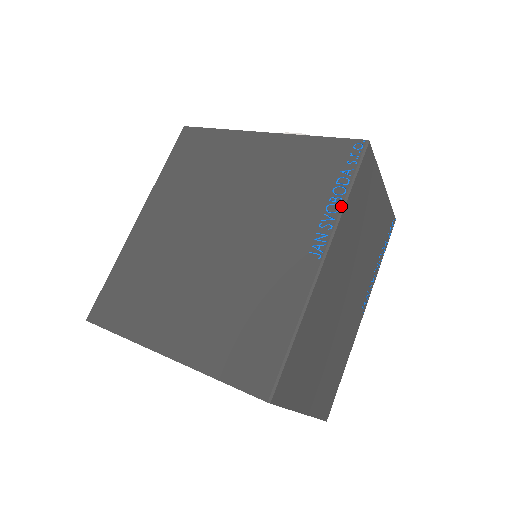
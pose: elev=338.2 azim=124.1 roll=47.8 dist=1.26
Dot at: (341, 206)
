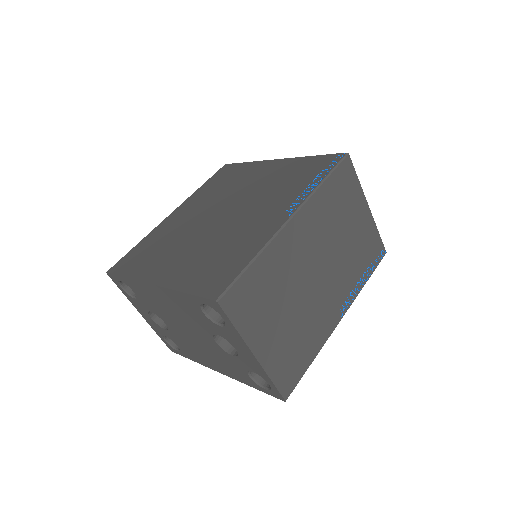
Dot at: (315, 187)
